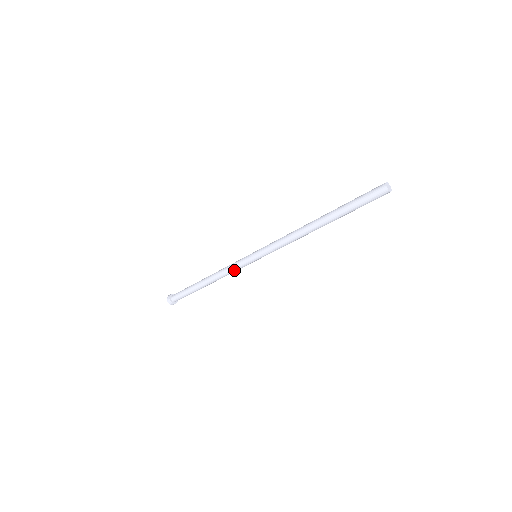
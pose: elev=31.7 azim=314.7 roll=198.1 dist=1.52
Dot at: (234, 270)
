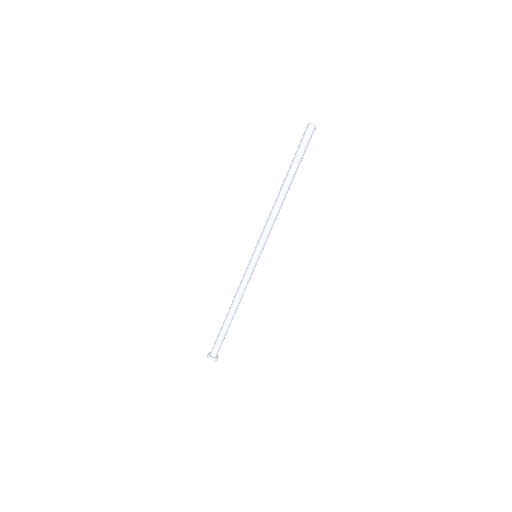
Dot at: (247, 282)
